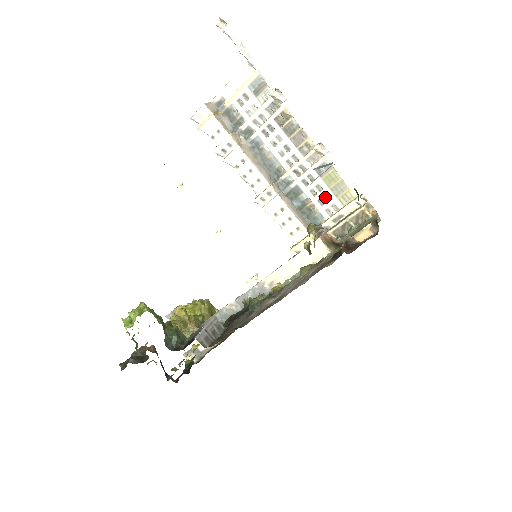
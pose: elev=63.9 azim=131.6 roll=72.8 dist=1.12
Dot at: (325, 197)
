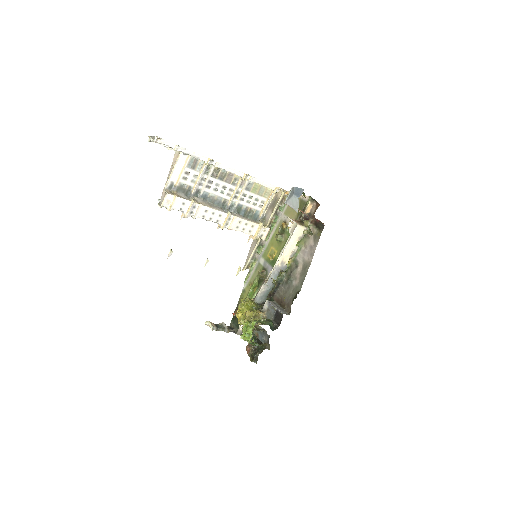
Dot at: (256, 200)
